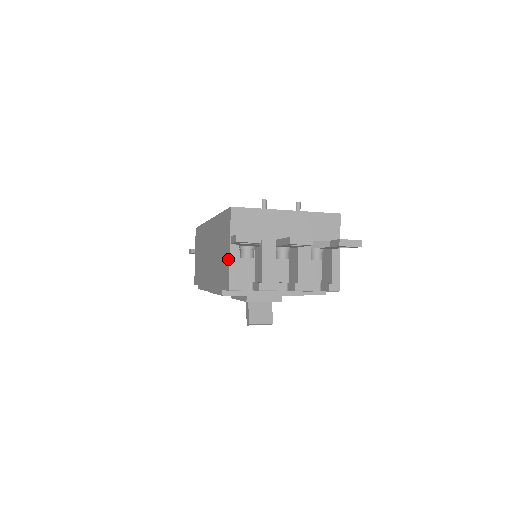
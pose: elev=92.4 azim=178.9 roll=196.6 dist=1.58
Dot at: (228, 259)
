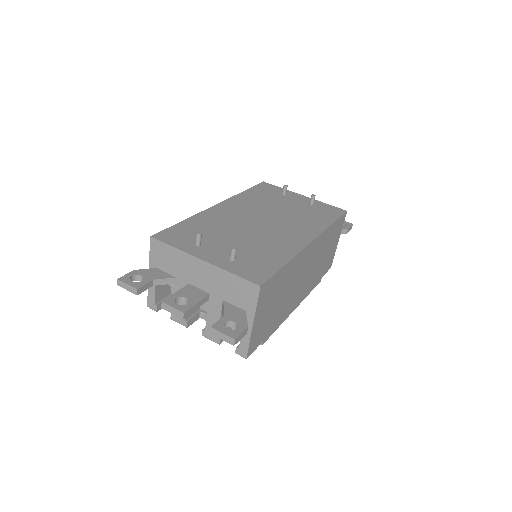
Dot at: occluded
